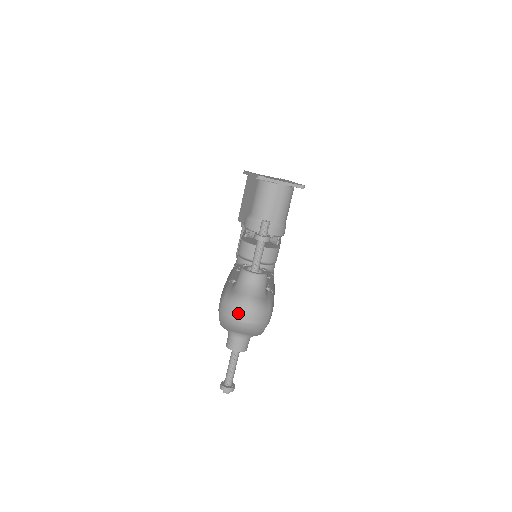
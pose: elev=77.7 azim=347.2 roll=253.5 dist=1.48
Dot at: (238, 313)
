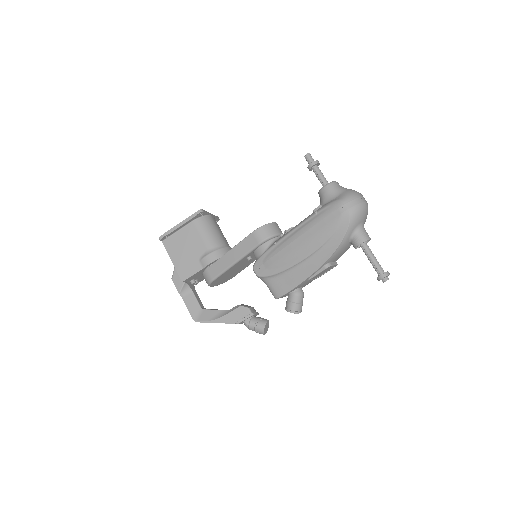
Dot at: (360, 197)
